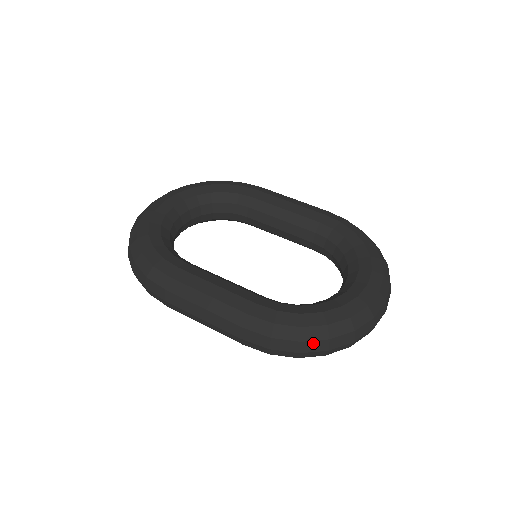
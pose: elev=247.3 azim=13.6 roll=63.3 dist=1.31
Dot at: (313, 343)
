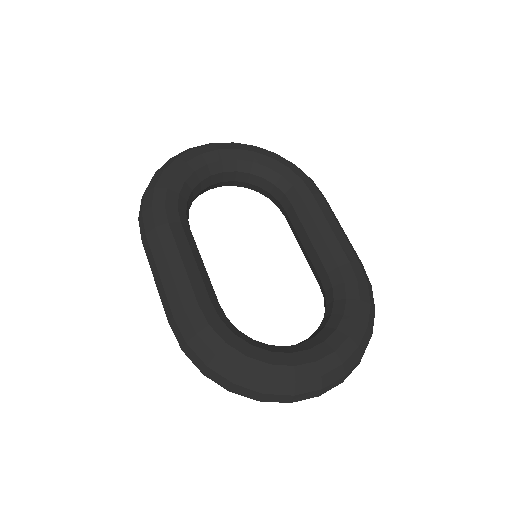
Dot at: (218, 375)
